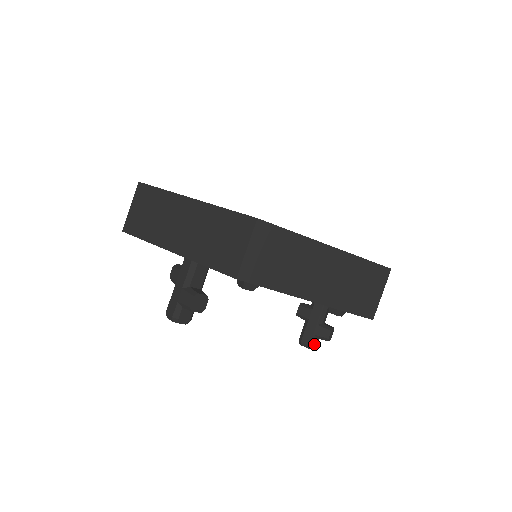
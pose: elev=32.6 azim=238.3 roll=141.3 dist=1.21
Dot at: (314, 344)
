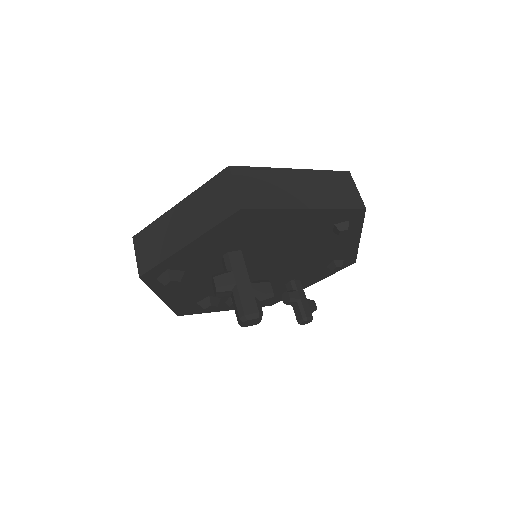
Dot at: (312, 316)
